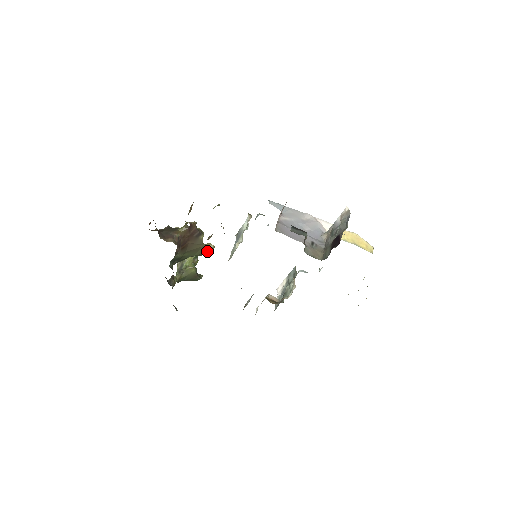
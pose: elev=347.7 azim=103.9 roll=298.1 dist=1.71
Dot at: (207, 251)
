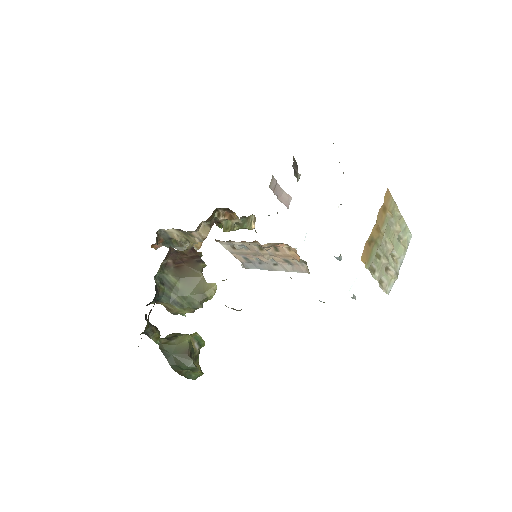
Dot at: (206, 291)
